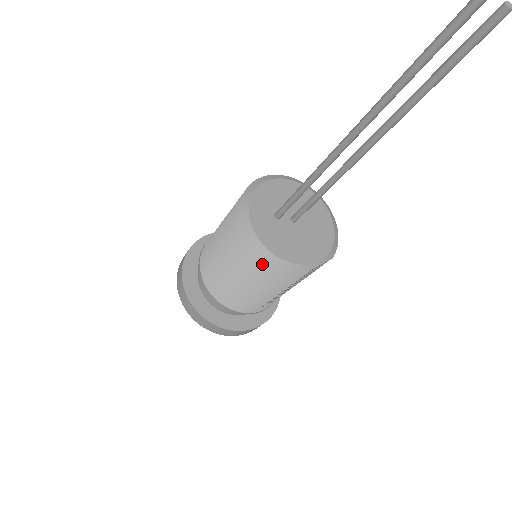
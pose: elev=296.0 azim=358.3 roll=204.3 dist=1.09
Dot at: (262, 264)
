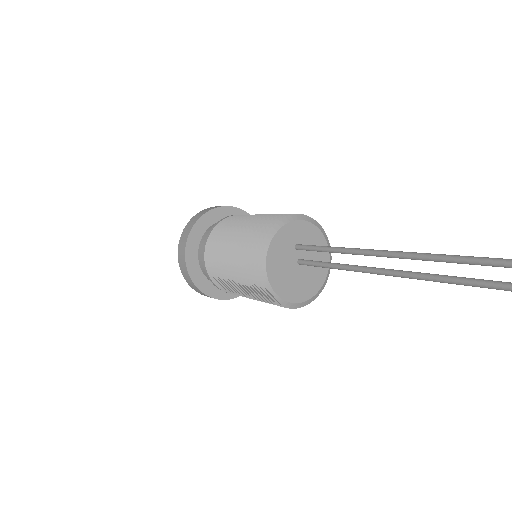
Dot at: (255, 249)
